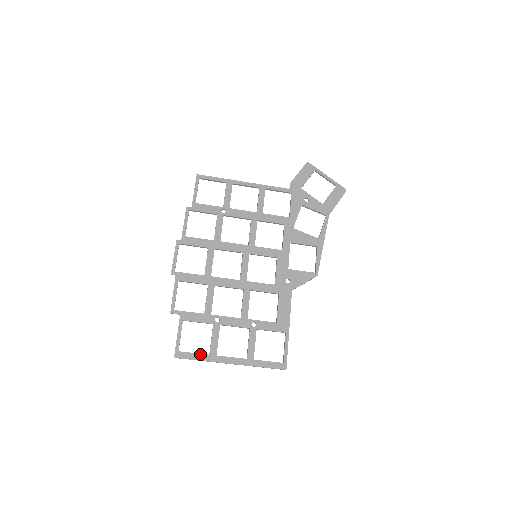
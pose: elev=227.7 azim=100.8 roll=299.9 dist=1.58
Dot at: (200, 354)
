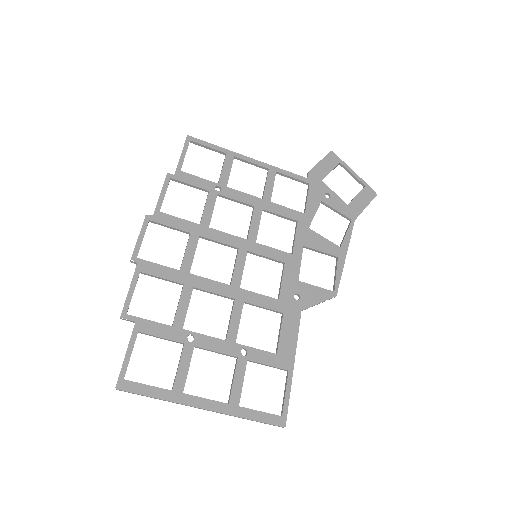
Dot at: (158, 388)
